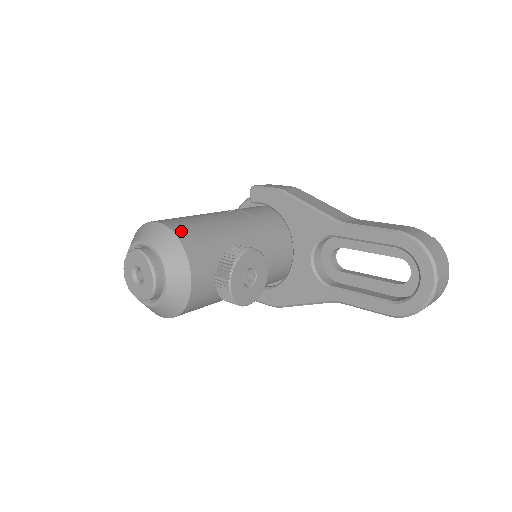
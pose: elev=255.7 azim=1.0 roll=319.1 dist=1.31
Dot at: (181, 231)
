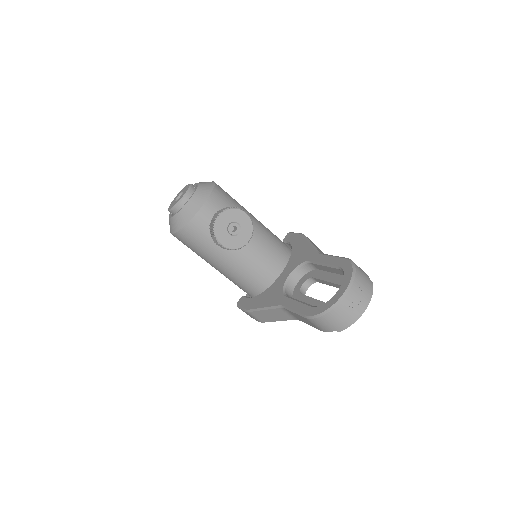
Dot at: (220, 188)
